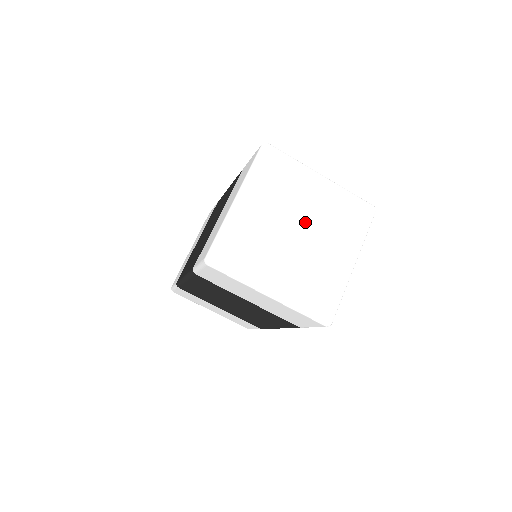
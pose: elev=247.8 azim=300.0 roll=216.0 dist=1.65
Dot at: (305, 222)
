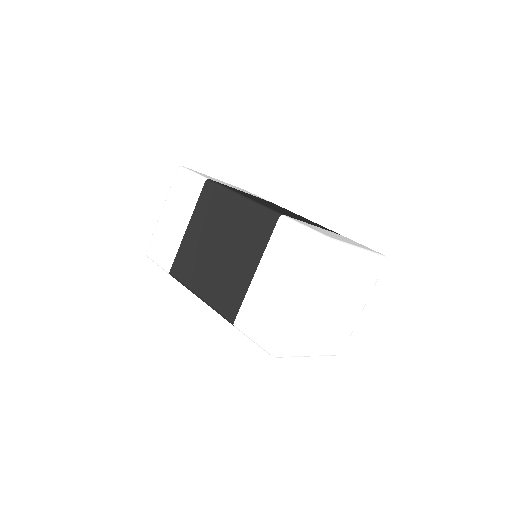
Dot at: (342, 294)
